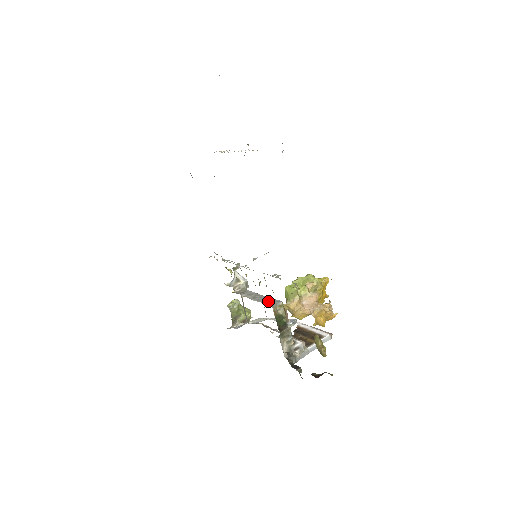
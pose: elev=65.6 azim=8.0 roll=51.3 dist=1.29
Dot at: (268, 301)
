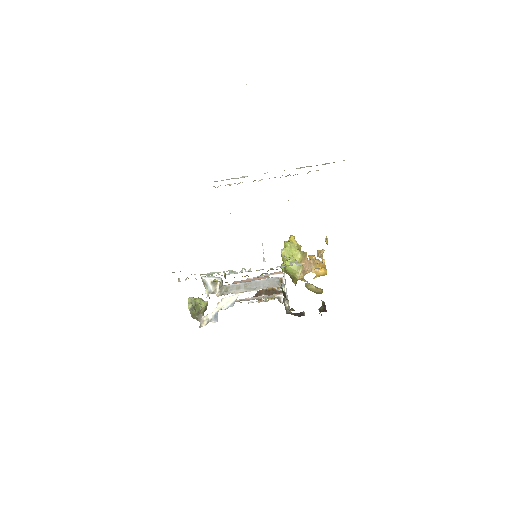
Dot at: (267, 284)
